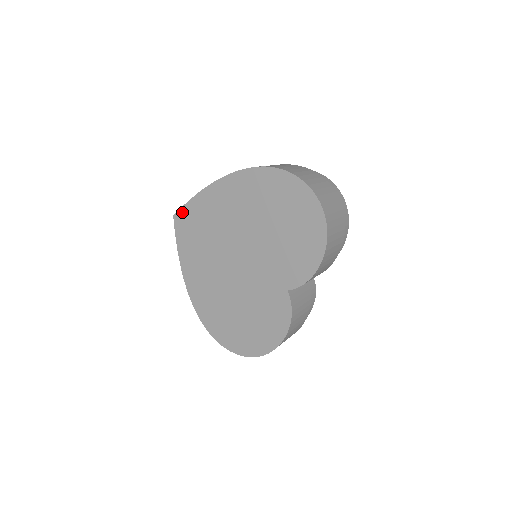
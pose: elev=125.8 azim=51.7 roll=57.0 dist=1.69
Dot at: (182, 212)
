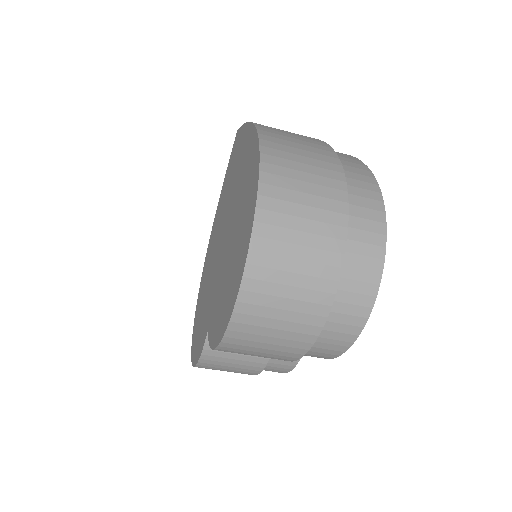
Dot at: (238, 133)
